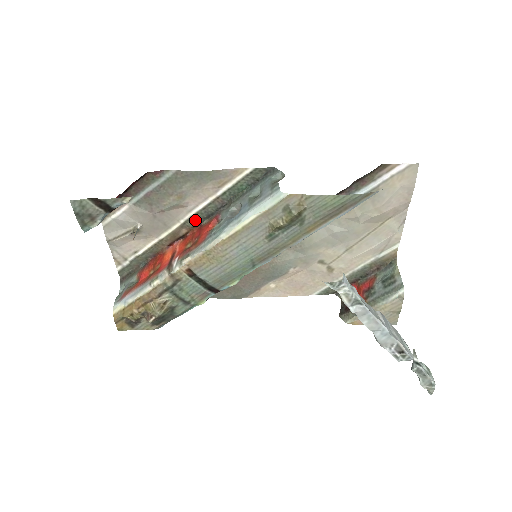
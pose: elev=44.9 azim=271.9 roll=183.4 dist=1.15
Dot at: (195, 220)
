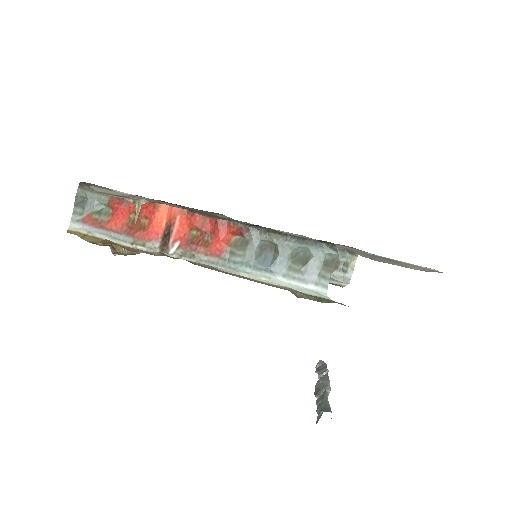
Dot at: occluded
